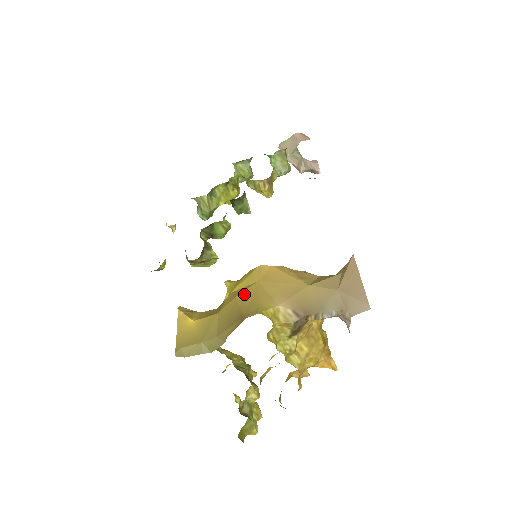
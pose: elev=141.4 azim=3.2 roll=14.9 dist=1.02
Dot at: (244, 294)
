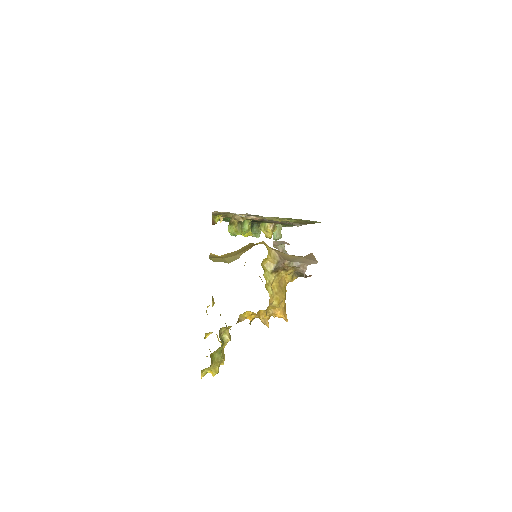
Dot at: occluded
